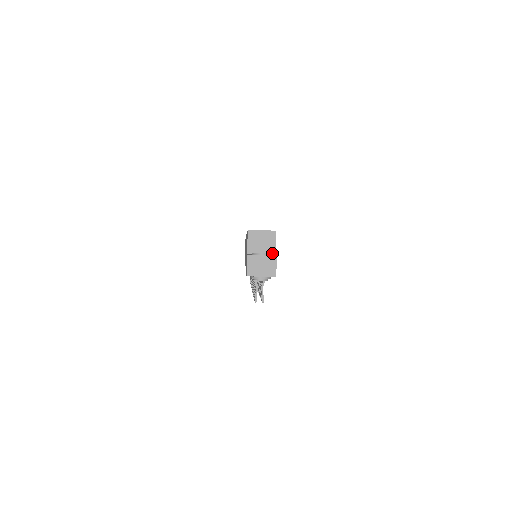
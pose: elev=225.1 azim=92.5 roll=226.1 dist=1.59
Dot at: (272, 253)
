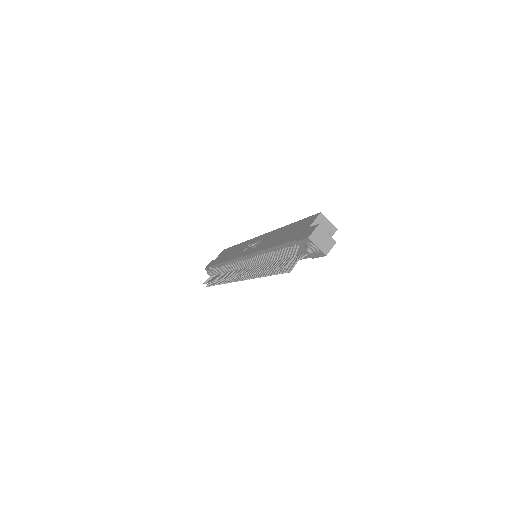
Dot at: occluded
